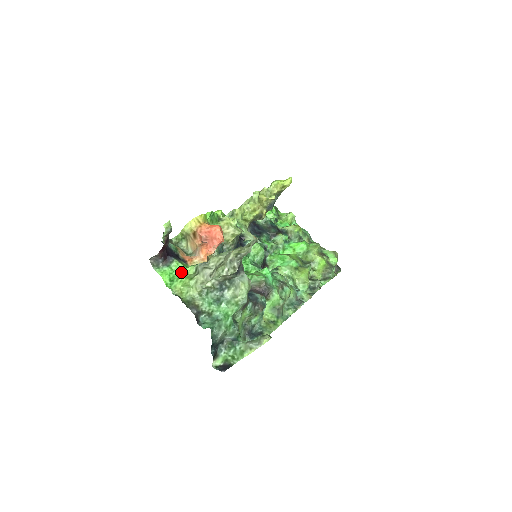
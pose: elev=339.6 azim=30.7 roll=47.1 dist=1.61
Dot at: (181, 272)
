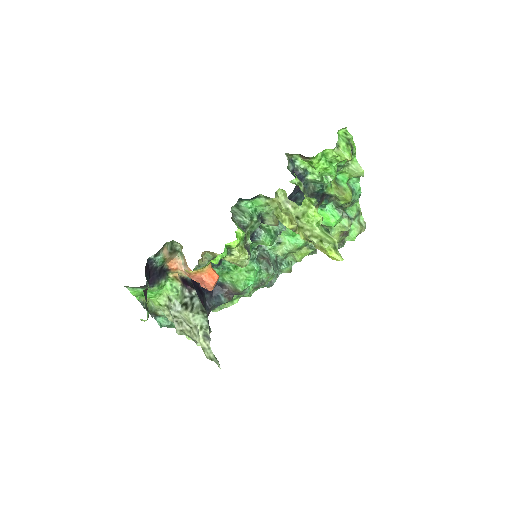
Dot at: (155, 294)
